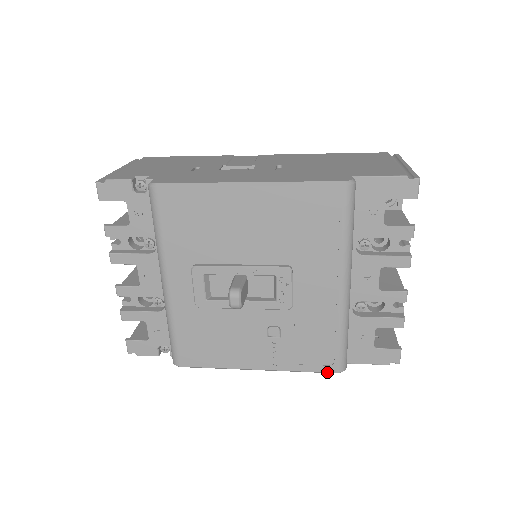
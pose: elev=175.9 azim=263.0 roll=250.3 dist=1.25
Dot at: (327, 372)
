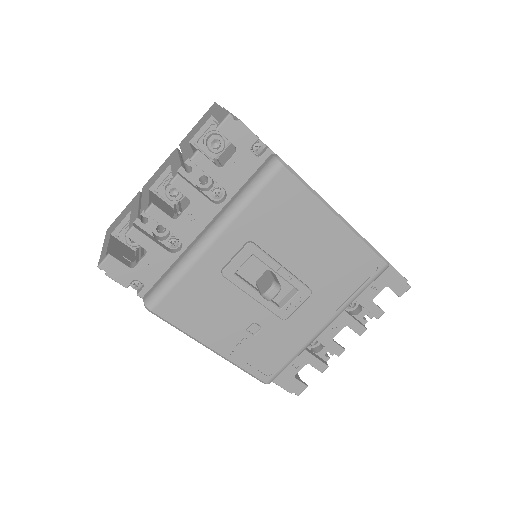
Dot at: (260, 379)
